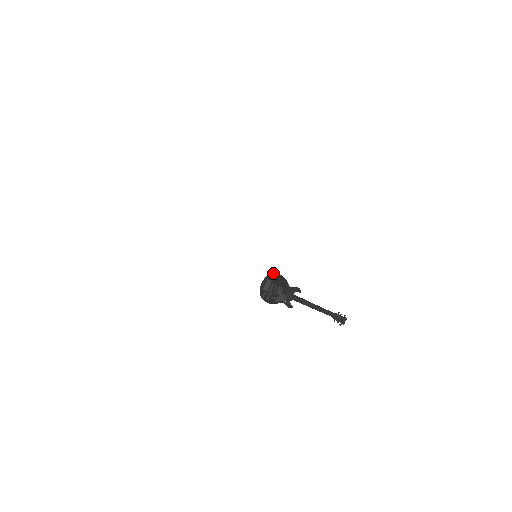
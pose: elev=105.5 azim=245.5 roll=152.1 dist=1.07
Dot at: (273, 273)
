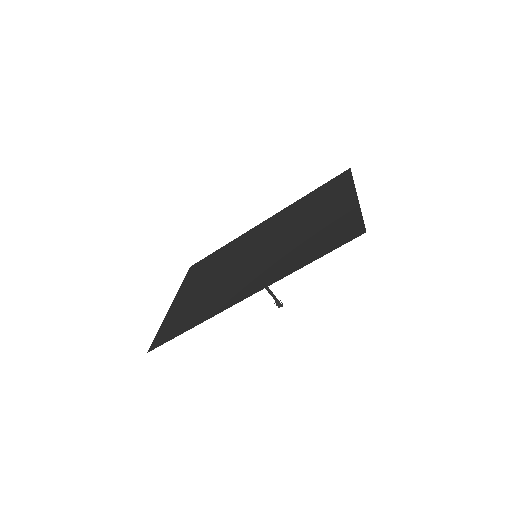
Dot at: occluded
